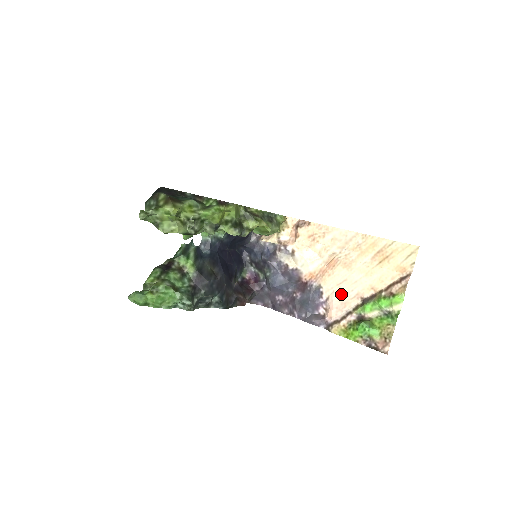
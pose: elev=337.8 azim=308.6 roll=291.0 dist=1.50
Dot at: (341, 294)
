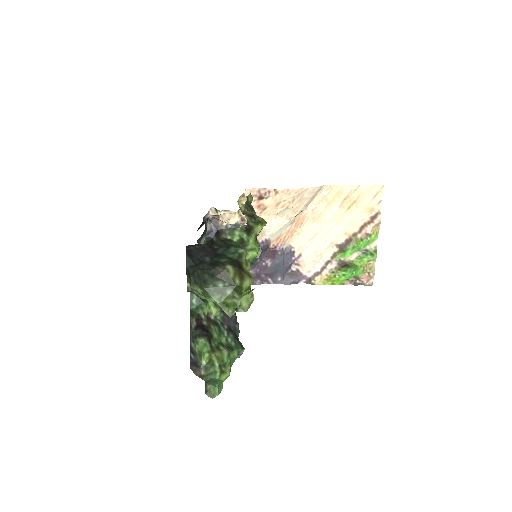
Dot at: (315, 248)
